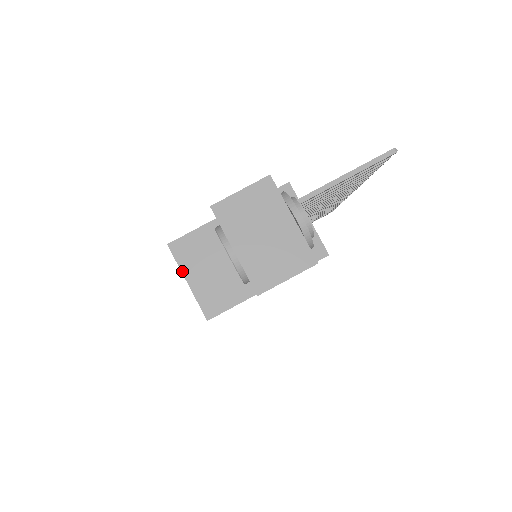
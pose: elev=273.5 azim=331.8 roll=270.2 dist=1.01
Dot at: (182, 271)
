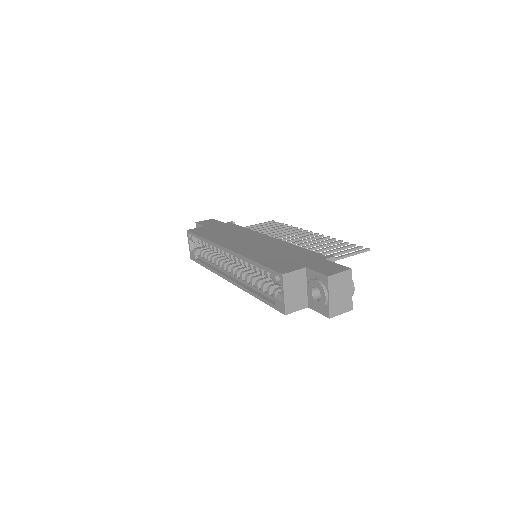
Dot at: (284, 289)
